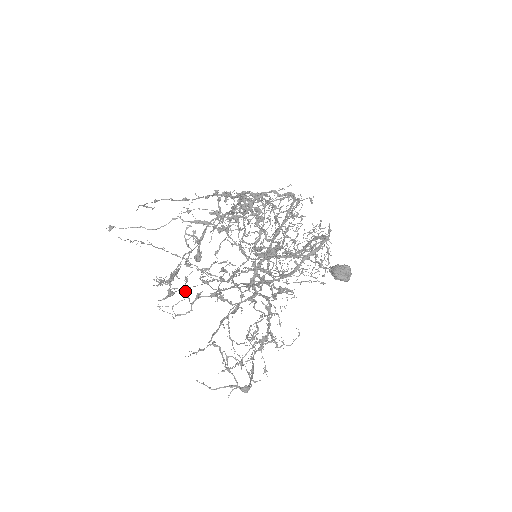
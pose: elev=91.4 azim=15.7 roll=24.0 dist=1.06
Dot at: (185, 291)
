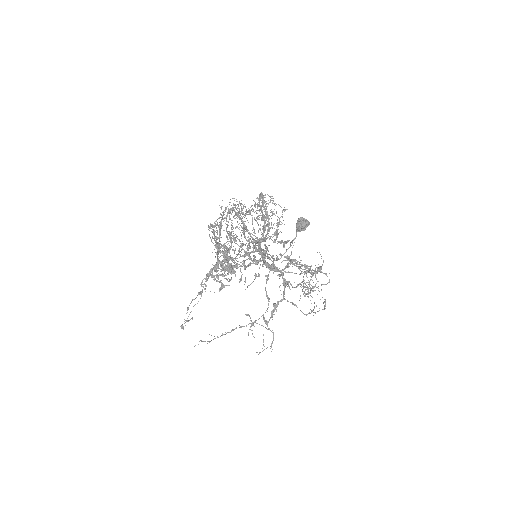
Dot at: (256, 323)
